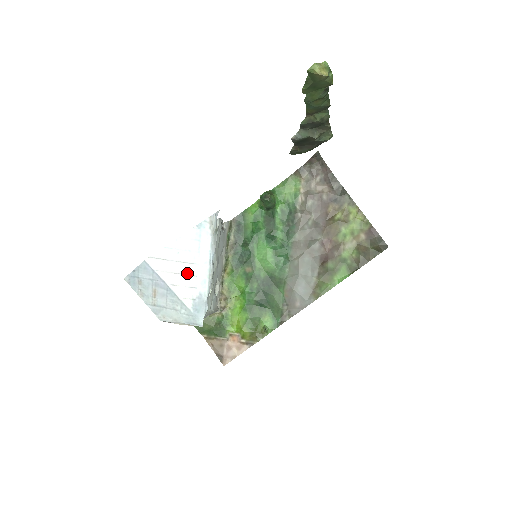
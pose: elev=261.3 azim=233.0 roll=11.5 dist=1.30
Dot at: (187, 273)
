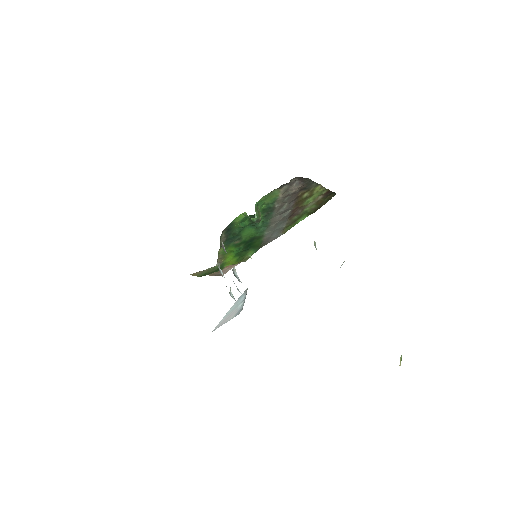
Dot at: (233, 313)
